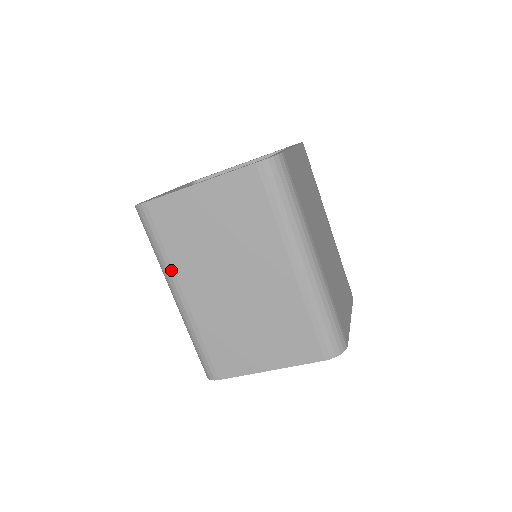
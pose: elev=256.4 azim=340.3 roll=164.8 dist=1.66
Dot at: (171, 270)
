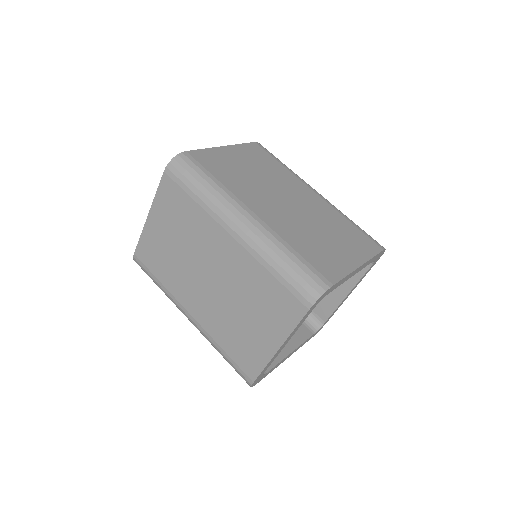
Dot at: (173, 297)
